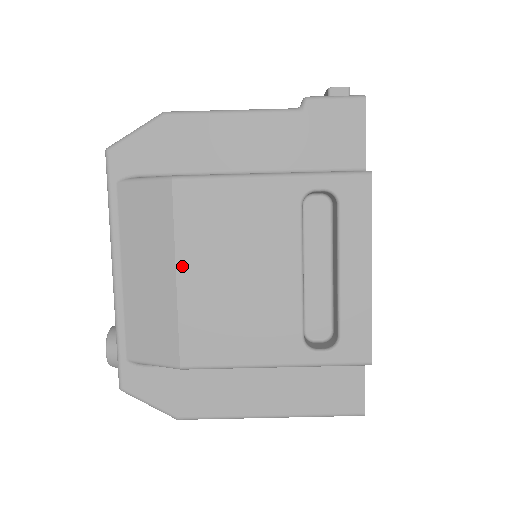
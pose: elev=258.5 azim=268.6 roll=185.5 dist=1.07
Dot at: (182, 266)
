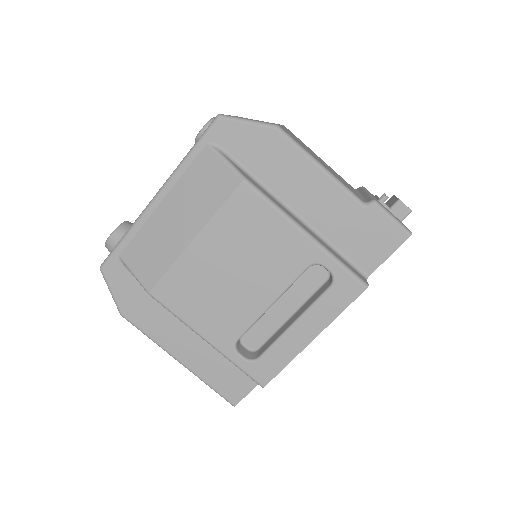
Dot at: (202, 237)
